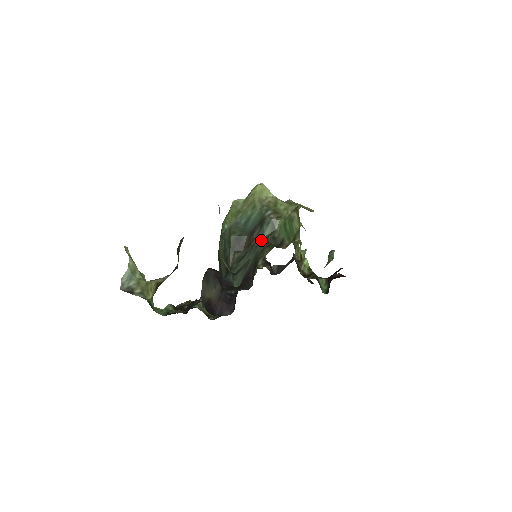
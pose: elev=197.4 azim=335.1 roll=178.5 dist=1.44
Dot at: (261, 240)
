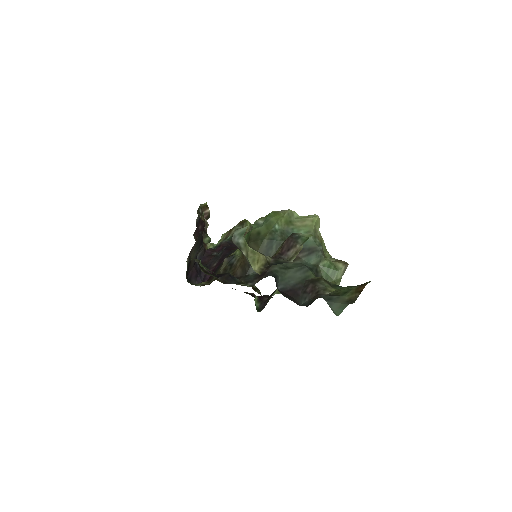
Dot at: (308, 265)
